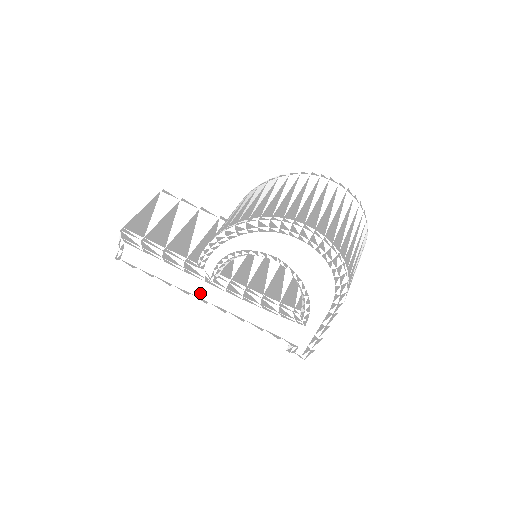
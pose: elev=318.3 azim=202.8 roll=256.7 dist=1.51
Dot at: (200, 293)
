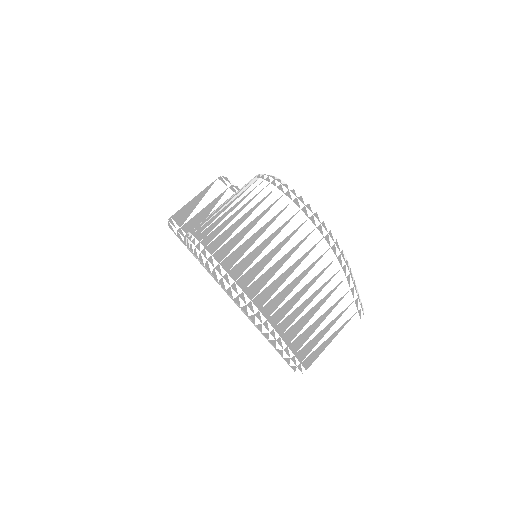
Dot at: occluded
